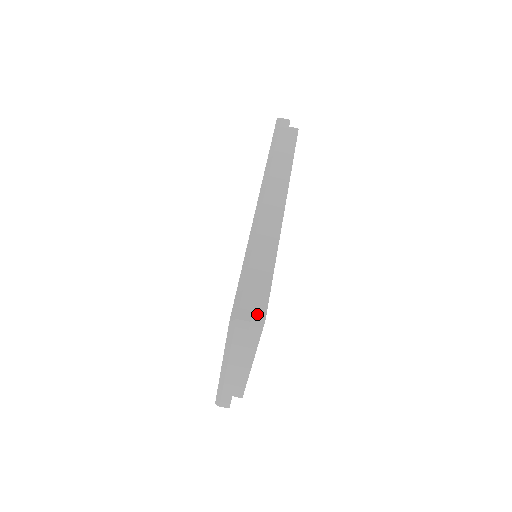
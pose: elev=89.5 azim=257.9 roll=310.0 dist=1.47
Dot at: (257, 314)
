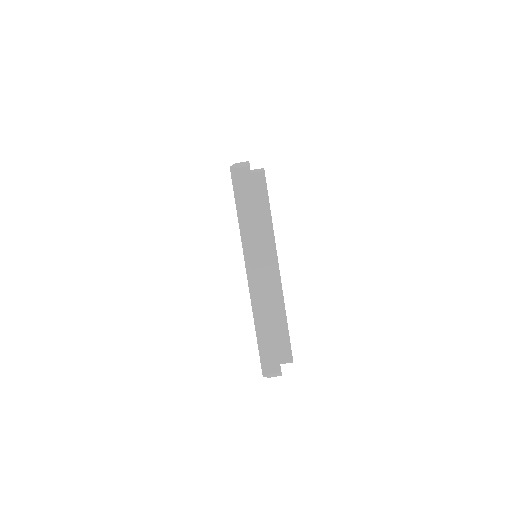
Dot at: (255, 169)
